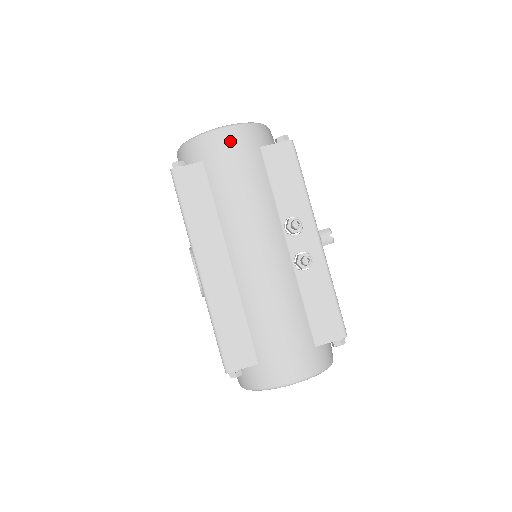
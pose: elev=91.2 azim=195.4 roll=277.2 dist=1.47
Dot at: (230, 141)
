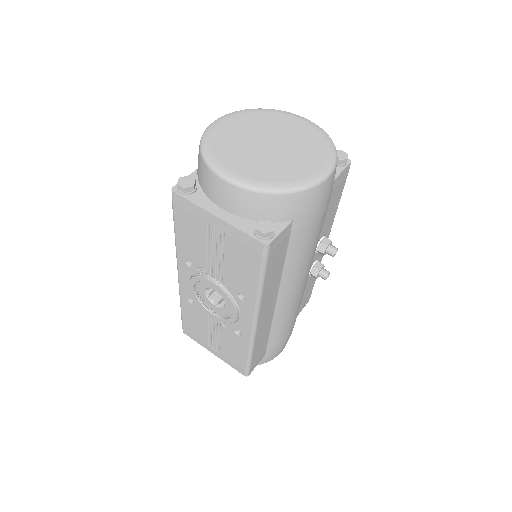
Dot at: (326, 193)
